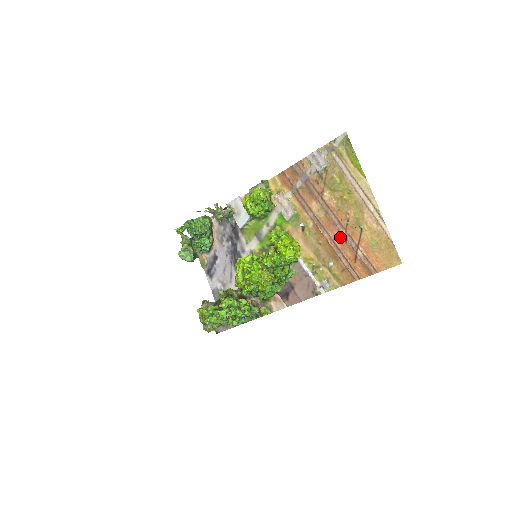
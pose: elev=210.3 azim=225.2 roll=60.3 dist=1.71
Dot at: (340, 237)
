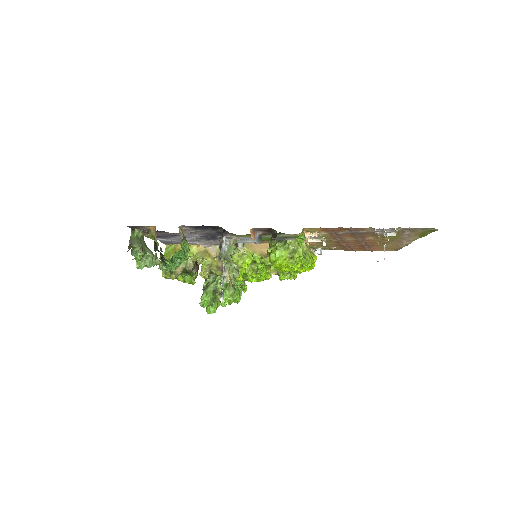
Dot at: (358, 245)
